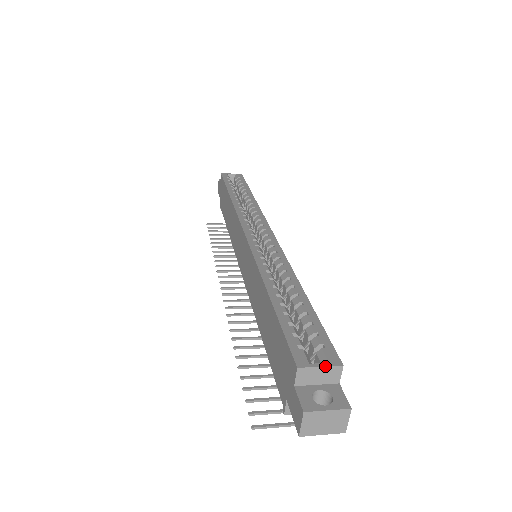
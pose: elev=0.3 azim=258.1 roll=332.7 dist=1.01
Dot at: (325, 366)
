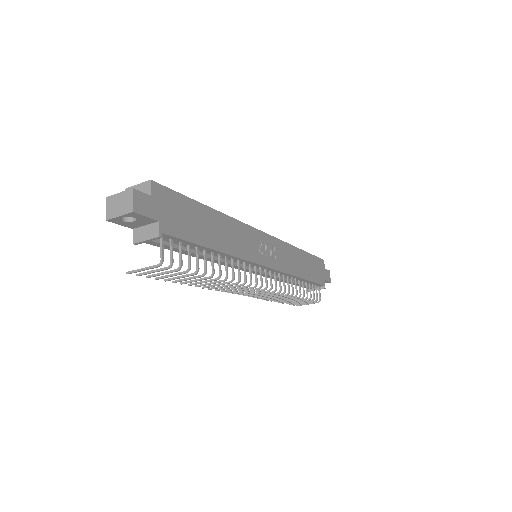
Dot at: (140, 183)
